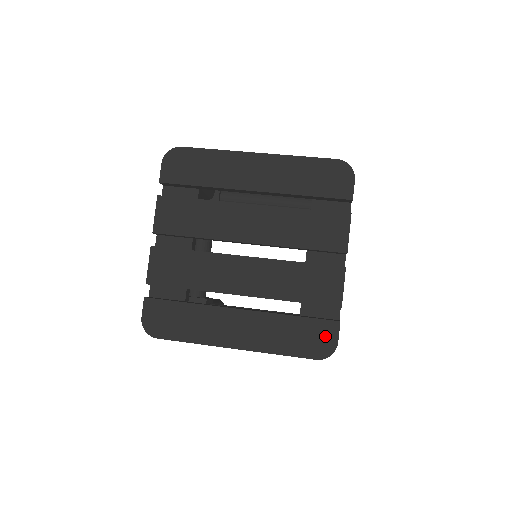
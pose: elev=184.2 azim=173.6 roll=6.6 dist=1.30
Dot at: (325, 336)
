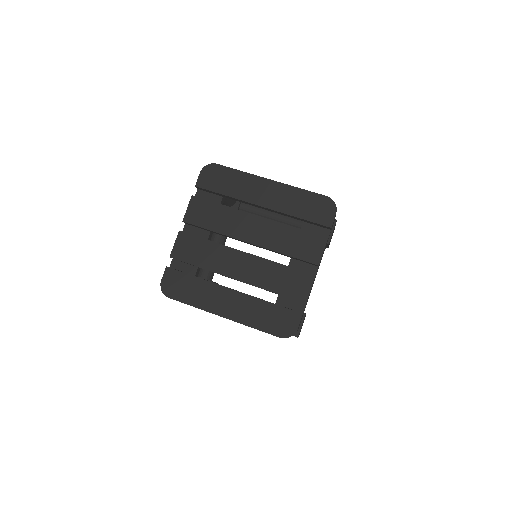
Dot at: (290, 322)
